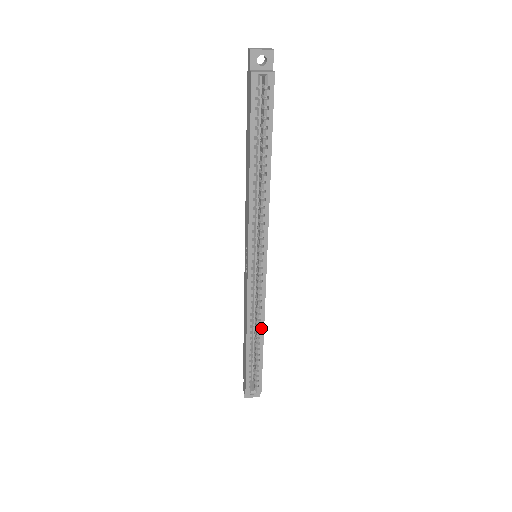
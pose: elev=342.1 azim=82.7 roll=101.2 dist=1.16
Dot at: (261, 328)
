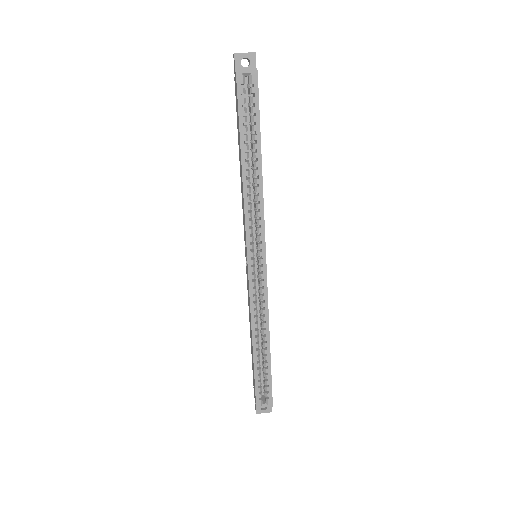
Dot at: (266, 331)
